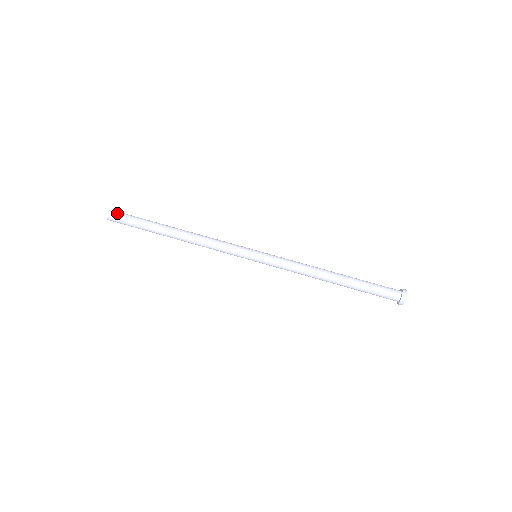
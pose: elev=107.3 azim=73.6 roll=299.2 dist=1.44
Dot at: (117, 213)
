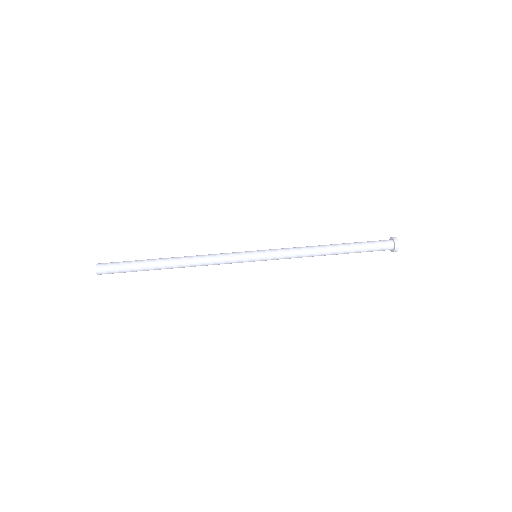
Dot at: occluded
